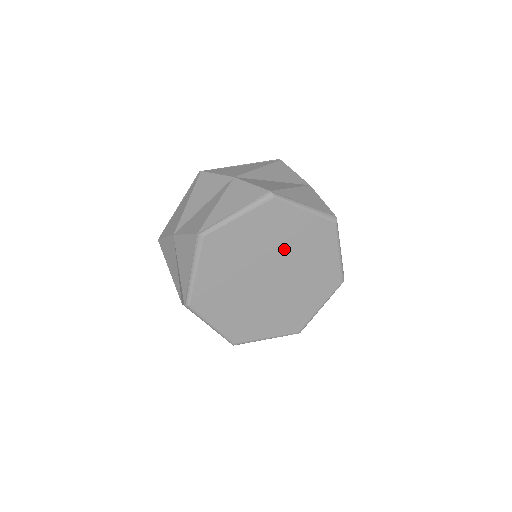
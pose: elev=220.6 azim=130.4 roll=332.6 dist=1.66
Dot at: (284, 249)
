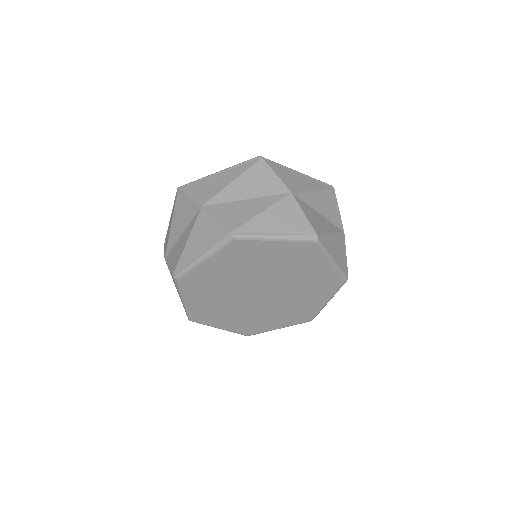
Dot at: (266, 272)
